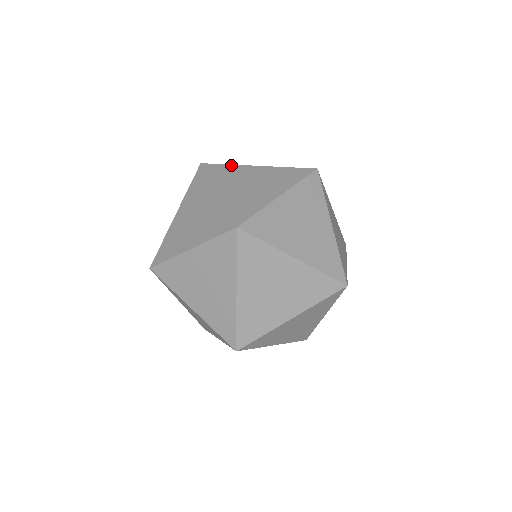
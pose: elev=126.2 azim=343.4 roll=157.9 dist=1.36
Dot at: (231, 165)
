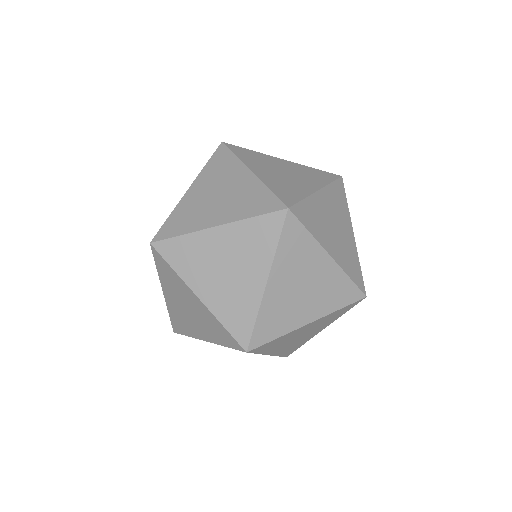
Dot at: (256, 152)
